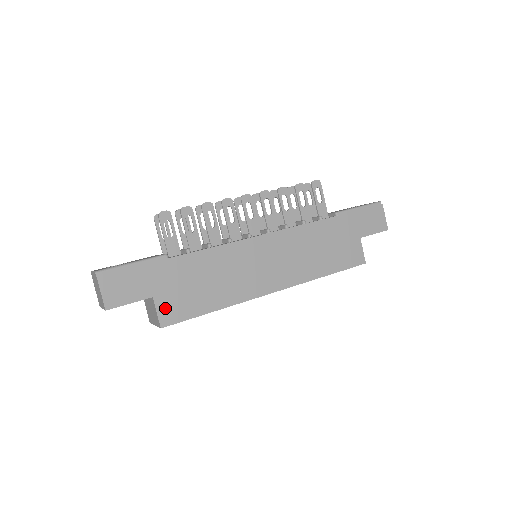
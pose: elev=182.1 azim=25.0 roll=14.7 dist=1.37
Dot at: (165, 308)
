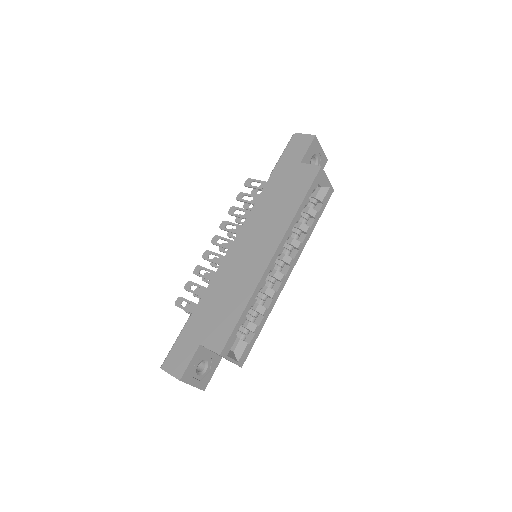
Dot at: (212, 342)
